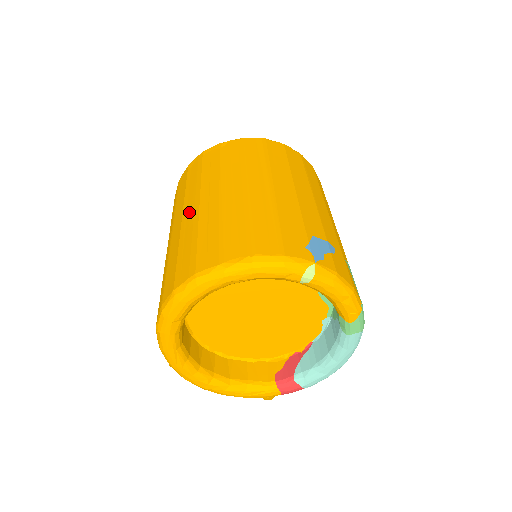
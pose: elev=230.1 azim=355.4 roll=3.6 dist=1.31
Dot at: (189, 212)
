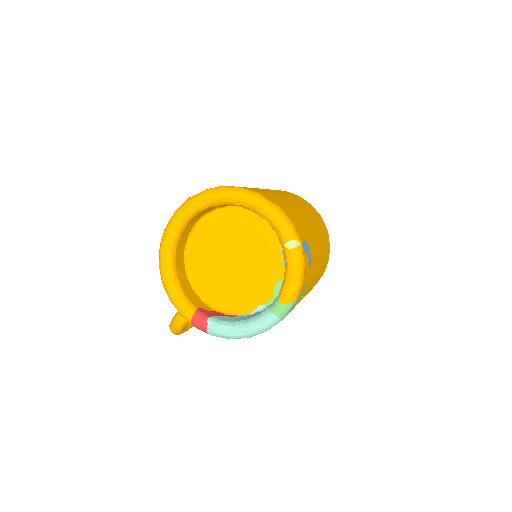
Dot at: occluded
